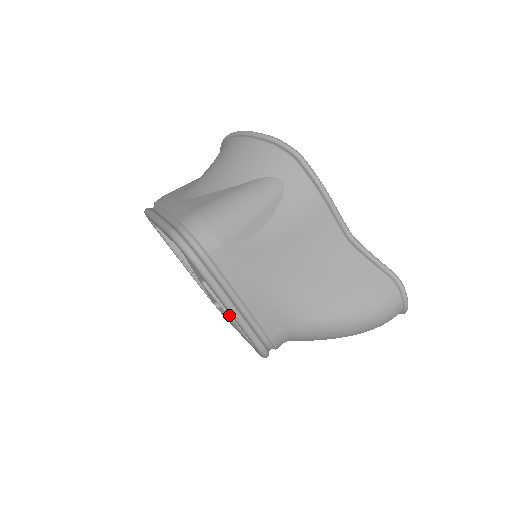
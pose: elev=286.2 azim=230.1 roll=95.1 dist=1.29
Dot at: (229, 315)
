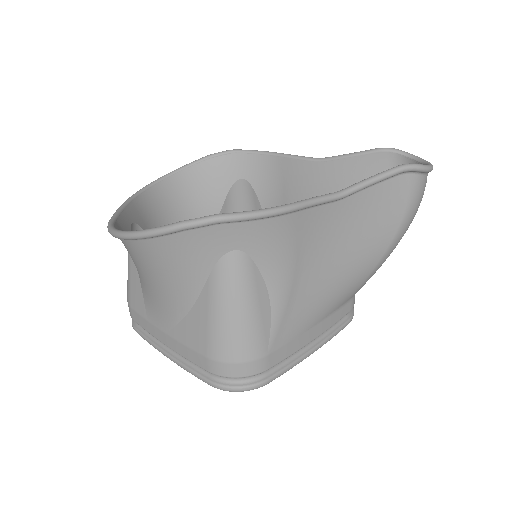
Dot at: occluded
